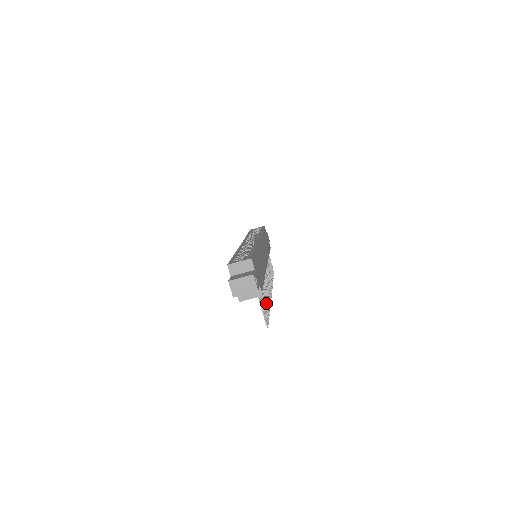
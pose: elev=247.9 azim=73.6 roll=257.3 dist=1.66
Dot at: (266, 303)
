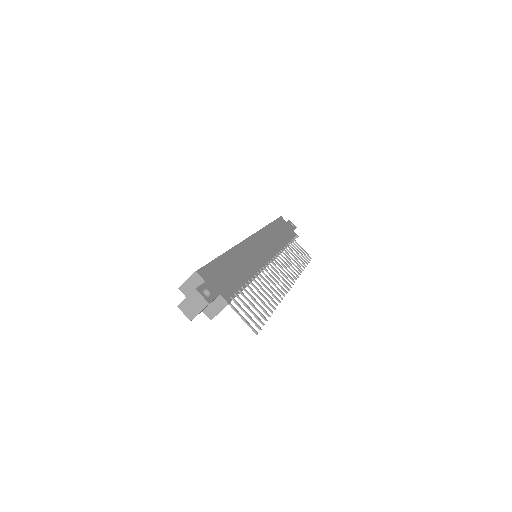
Dot at: (260, 305)
